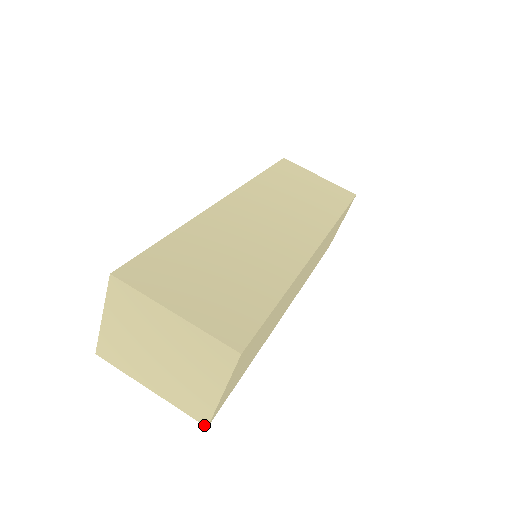
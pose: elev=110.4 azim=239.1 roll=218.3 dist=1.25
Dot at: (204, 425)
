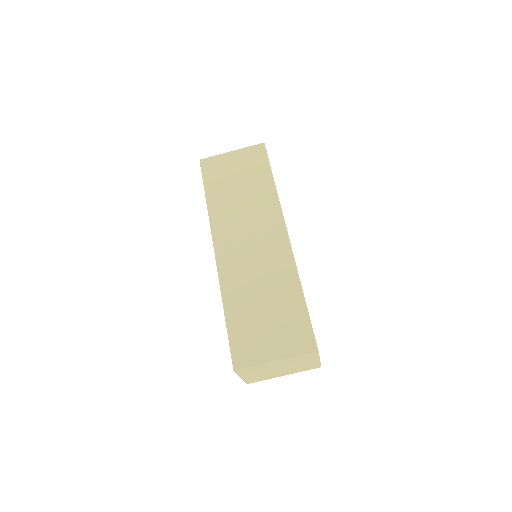
Dot at: occluded
